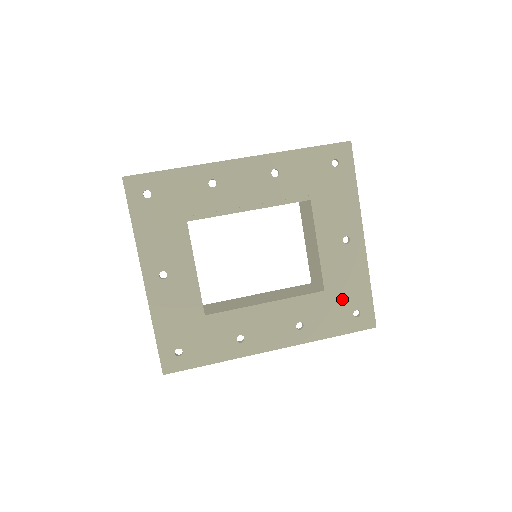
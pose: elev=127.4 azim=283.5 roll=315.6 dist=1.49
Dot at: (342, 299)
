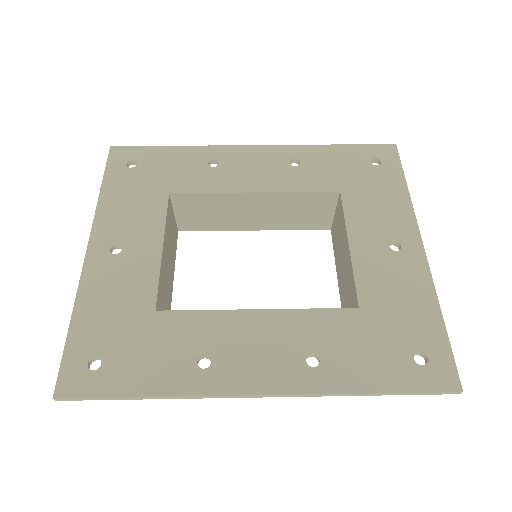
Dot at: (391, 329)
